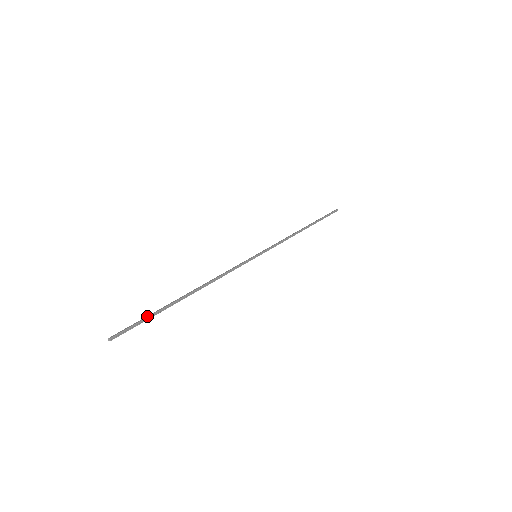
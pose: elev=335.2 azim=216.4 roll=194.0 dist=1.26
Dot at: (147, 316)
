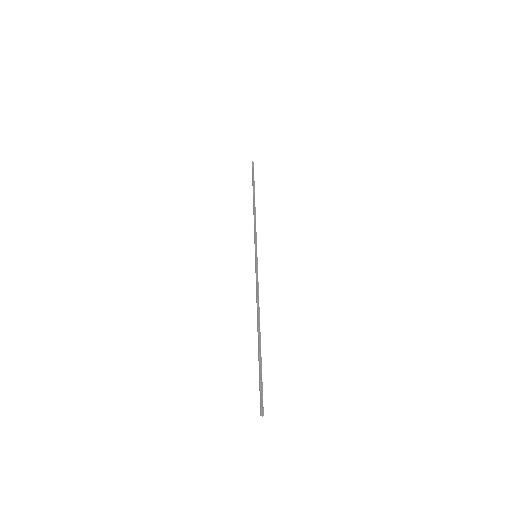
Dot at: (259, 375)
